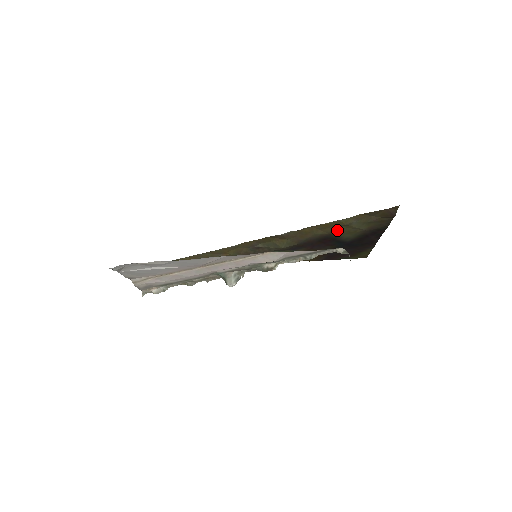
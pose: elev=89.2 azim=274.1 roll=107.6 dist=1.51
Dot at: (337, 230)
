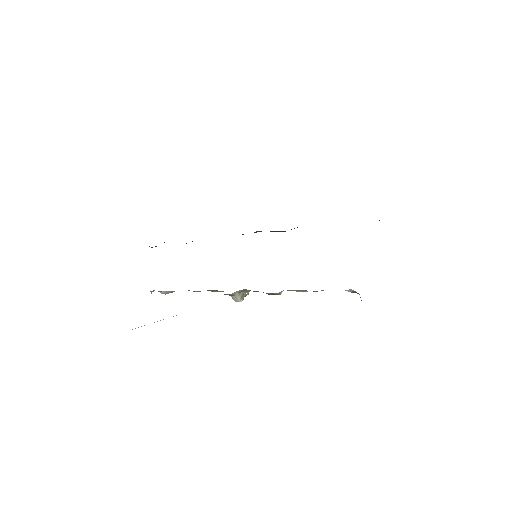
Dot at: occluded
